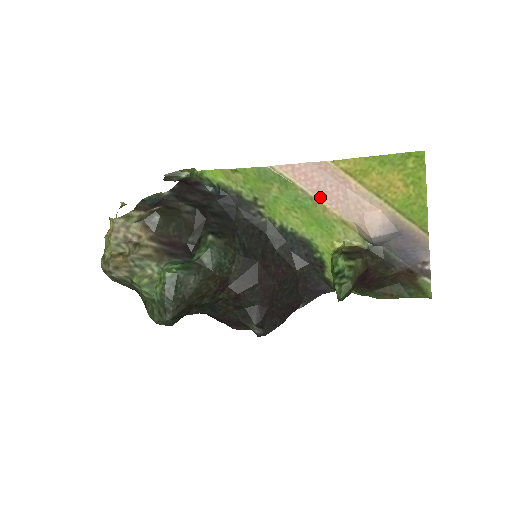
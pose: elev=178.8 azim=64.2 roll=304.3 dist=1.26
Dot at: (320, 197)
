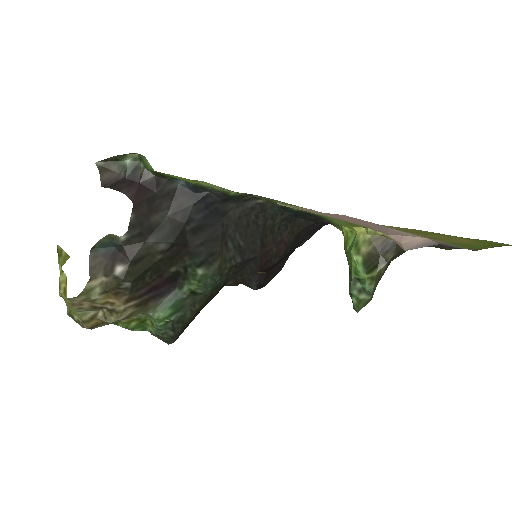
Dot at: (349, 221)
